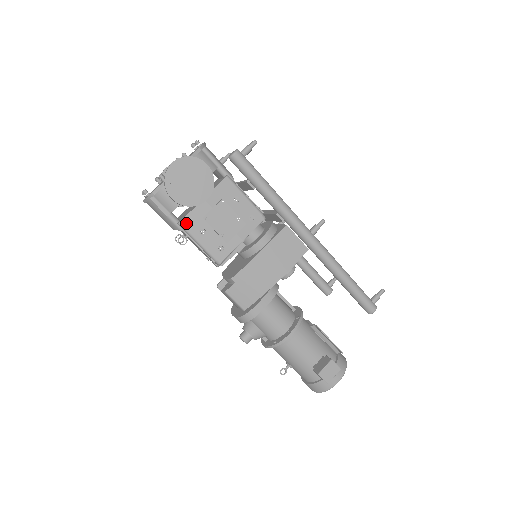
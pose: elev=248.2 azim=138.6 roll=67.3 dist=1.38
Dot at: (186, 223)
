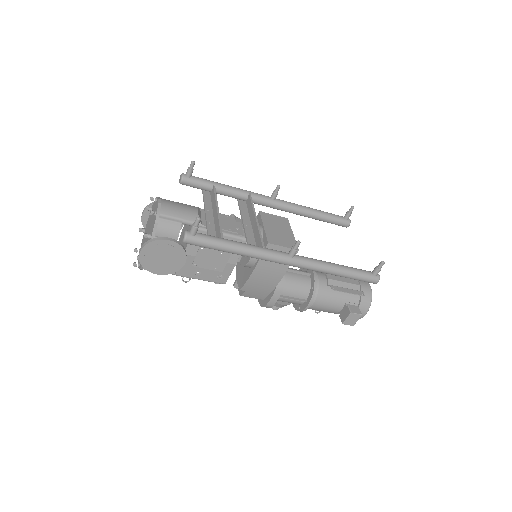
Dot at: (181, 273)
